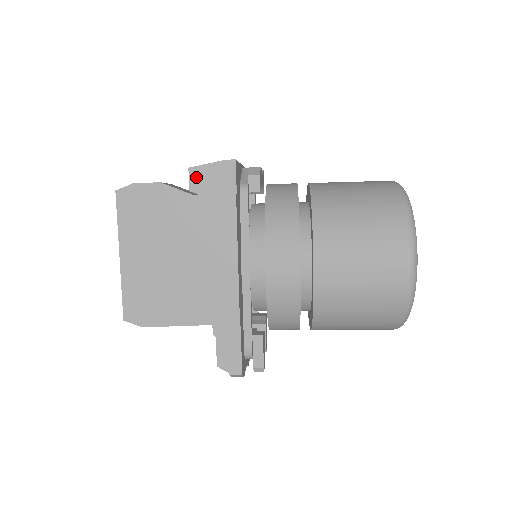
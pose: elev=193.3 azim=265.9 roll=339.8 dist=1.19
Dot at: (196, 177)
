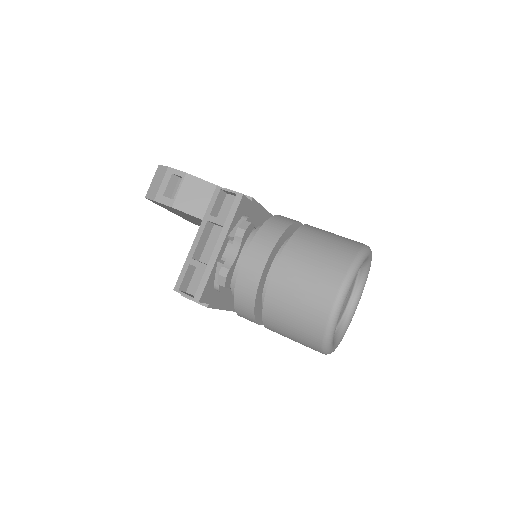
Dot at: occluded
